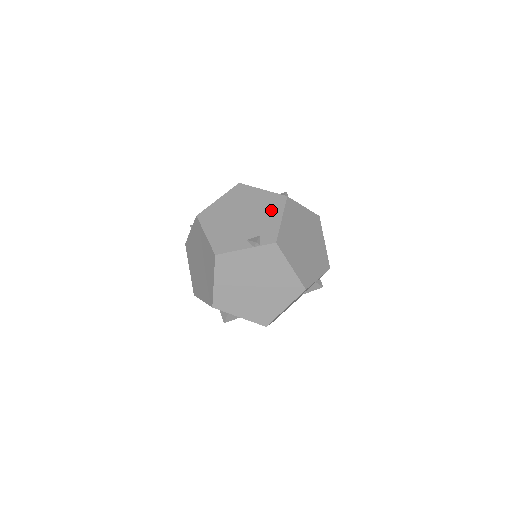
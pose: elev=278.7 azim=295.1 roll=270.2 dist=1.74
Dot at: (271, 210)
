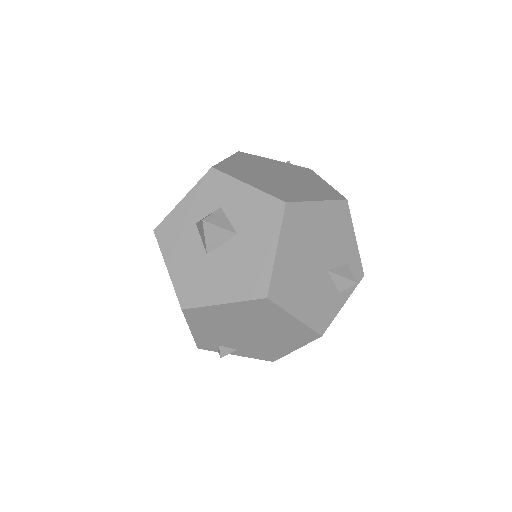
Dot at: occluded
